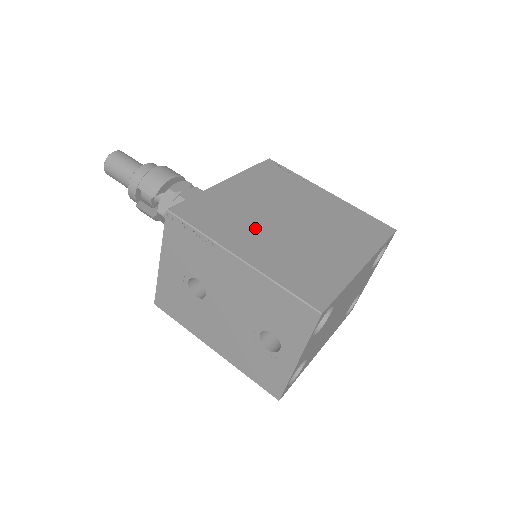
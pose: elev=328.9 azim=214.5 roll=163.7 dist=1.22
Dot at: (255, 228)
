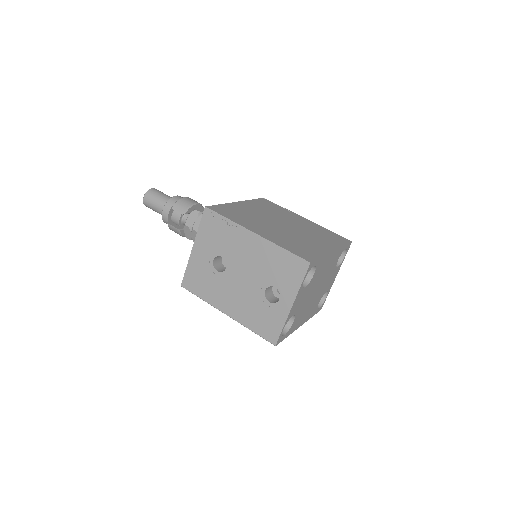
Dot at: (262, 224)
